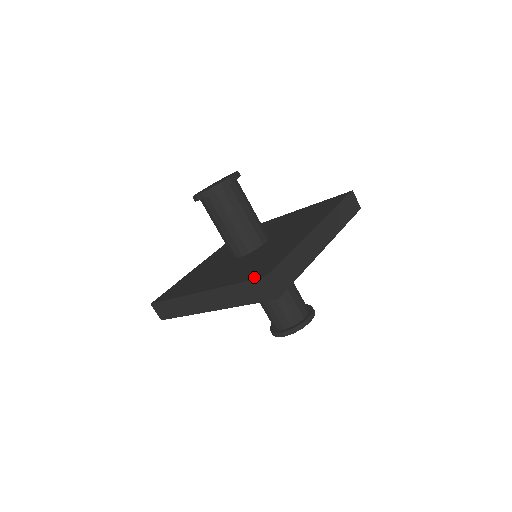
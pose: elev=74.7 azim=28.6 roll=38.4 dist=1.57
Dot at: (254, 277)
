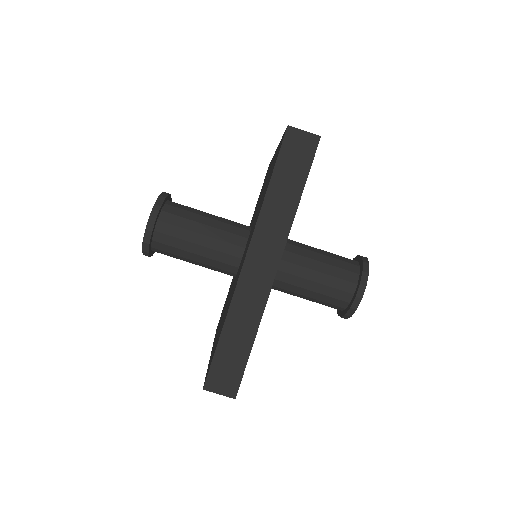
Dot at: (279, 150)
